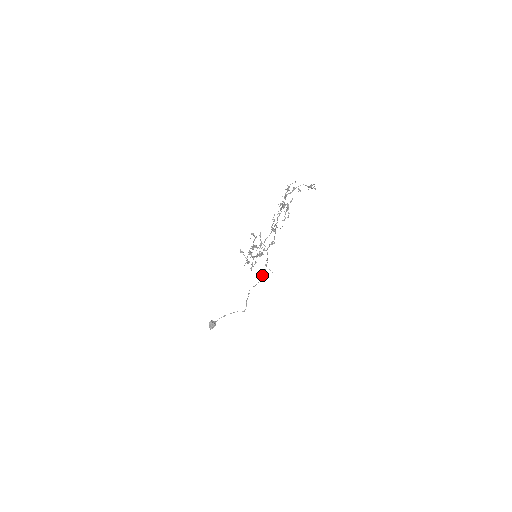
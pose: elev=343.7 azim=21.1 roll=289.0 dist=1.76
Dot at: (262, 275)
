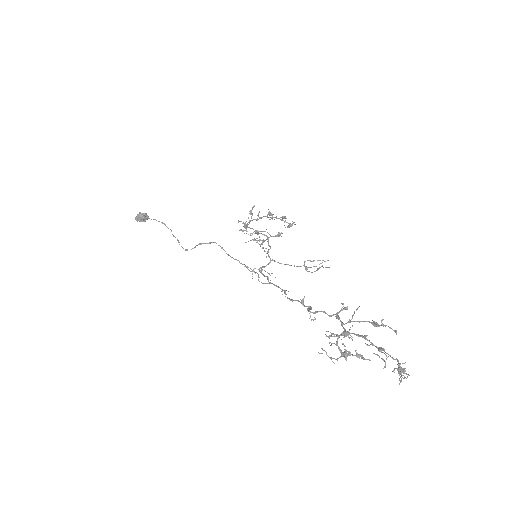
Dot at: (240, 263)
